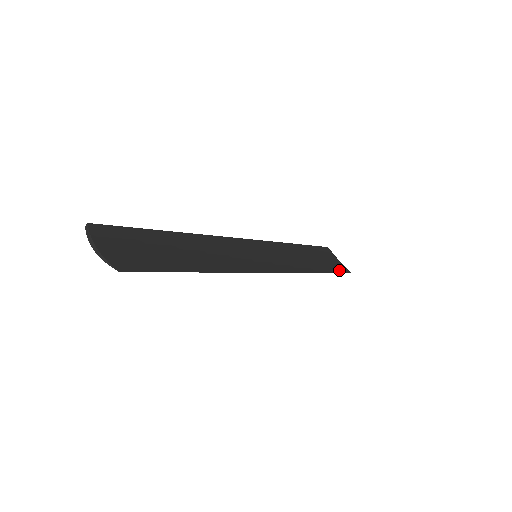
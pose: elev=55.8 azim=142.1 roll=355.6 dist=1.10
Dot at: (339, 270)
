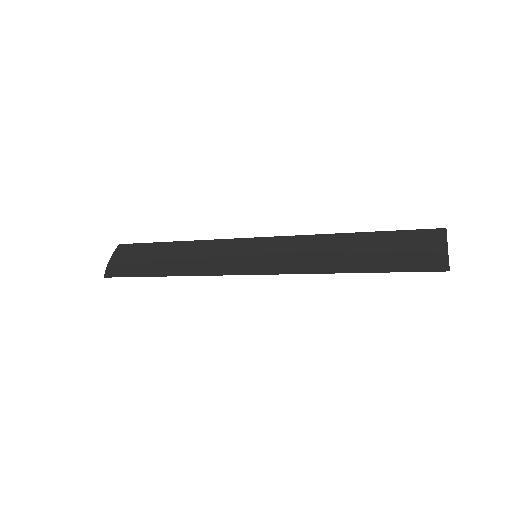
Dot at: (414, 267)
